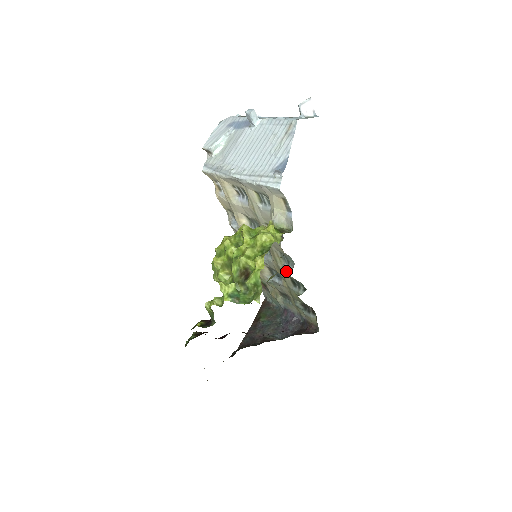
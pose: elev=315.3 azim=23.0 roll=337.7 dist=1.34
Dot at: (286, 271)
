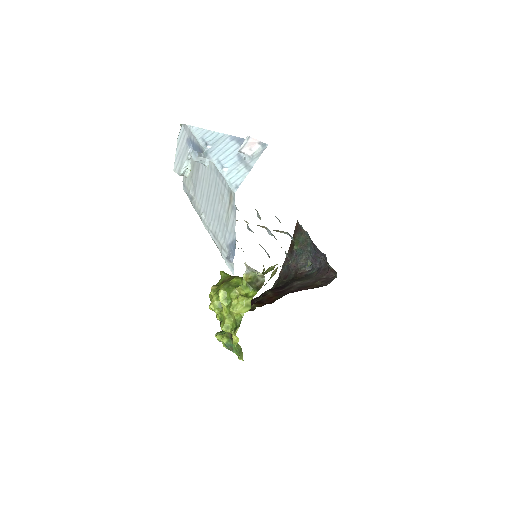
Dot at: (288, 257)
